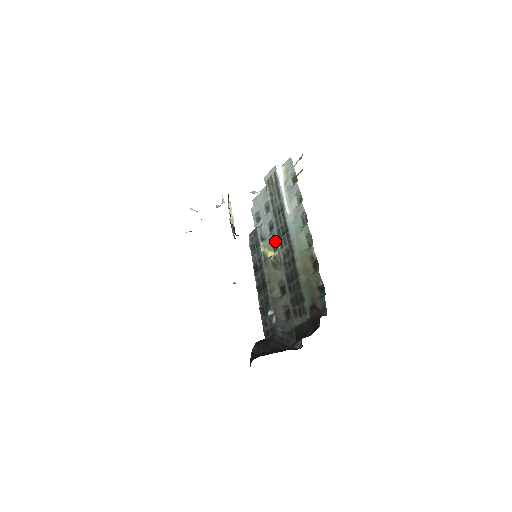
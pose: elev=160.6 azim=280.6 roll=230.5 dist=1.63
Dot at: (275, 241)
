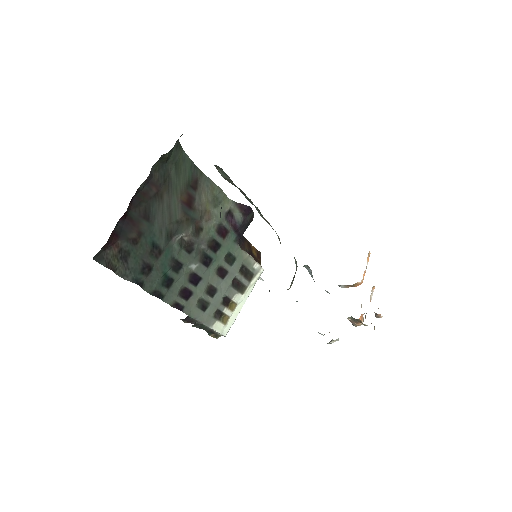
Dot at: (296, 269)
